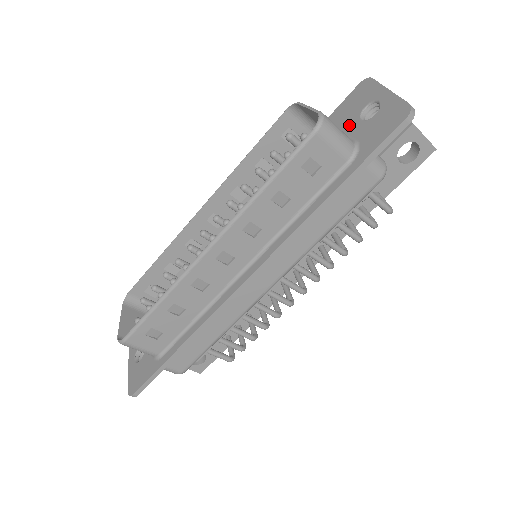
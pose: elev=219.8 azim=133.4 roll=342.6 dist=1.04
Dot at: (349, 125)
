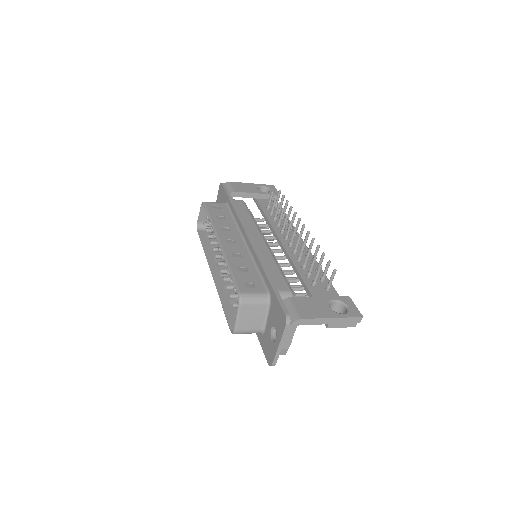
Dot at: (270, 319)
